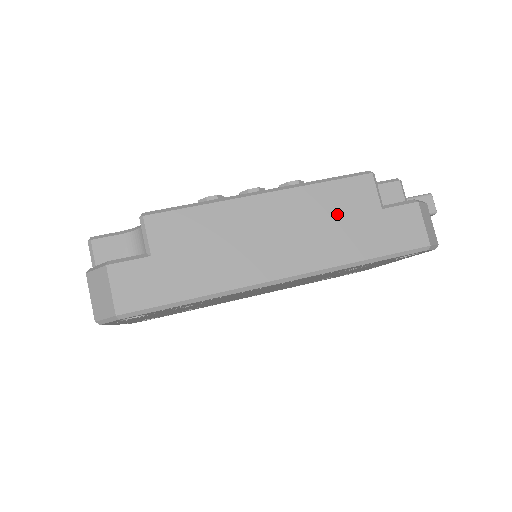
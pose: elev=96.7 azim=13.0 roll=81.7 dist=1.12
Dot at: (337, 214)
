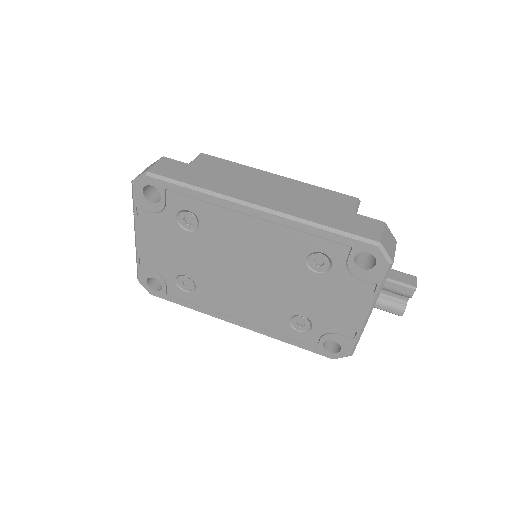
Dot at: (319, 201)
